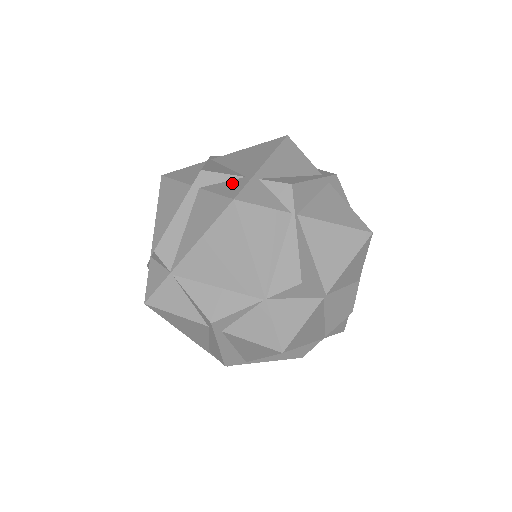
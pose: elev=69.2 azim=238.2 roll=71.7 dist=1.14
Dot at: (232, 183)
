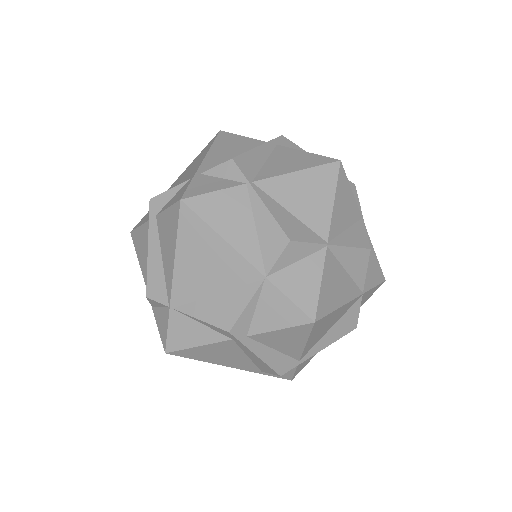
Dot at: (179, 191)
